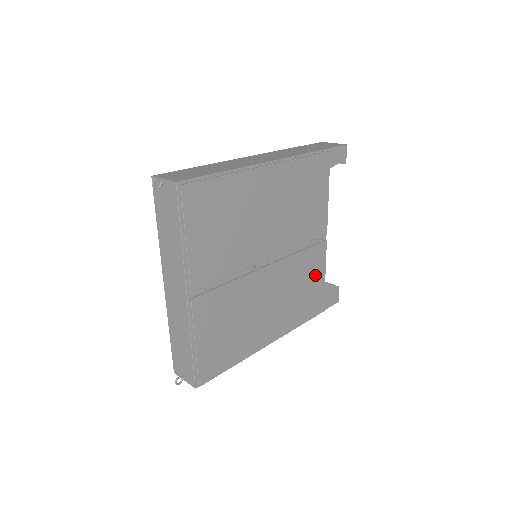
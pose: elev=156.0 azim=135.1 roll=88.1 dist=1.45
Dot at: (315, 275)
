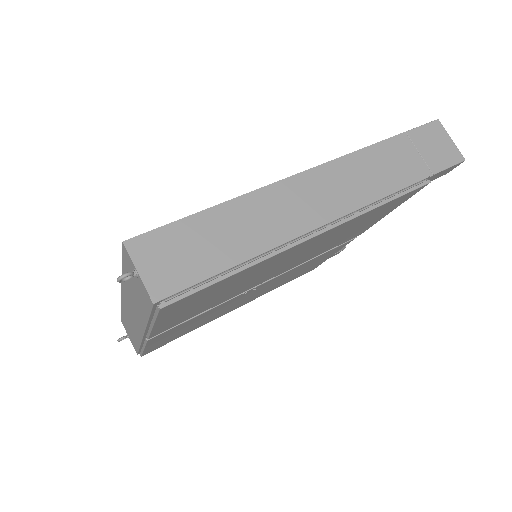
Dot at: (321, 259)
